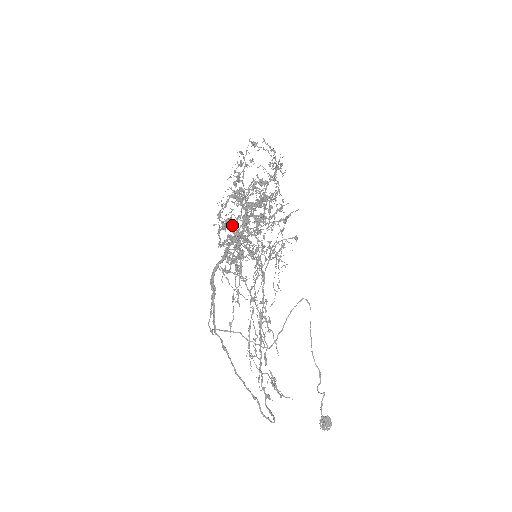
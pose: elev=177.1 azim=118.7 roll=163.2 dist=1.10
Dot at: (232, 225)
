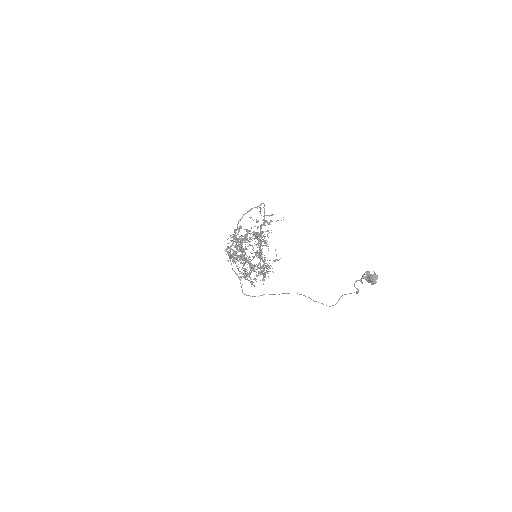
Dot at: occluded
